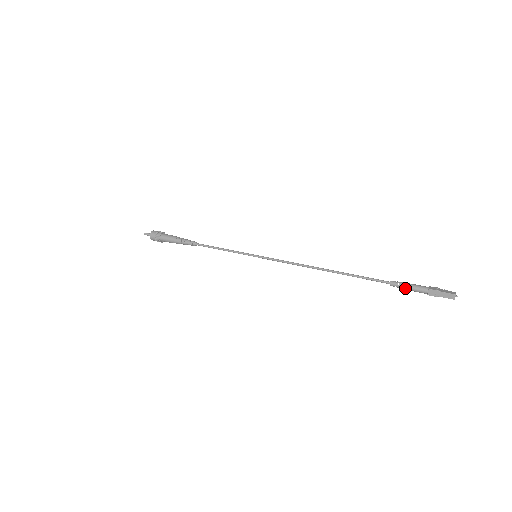
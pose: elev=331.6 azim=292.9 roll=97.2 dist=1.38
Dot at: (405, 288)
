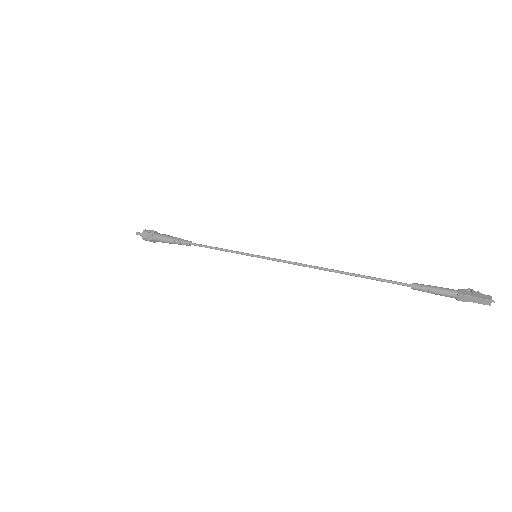
Dot at: (429, 292)
